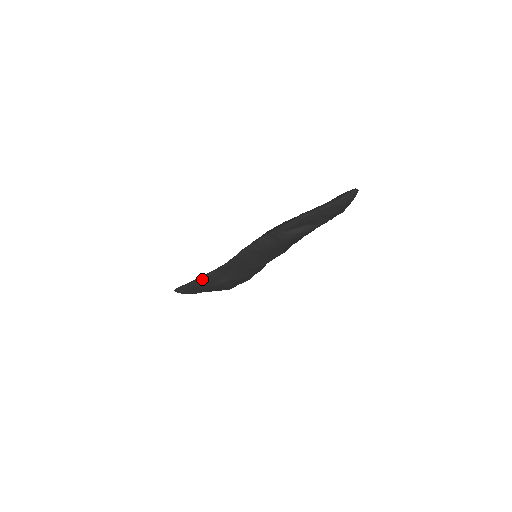
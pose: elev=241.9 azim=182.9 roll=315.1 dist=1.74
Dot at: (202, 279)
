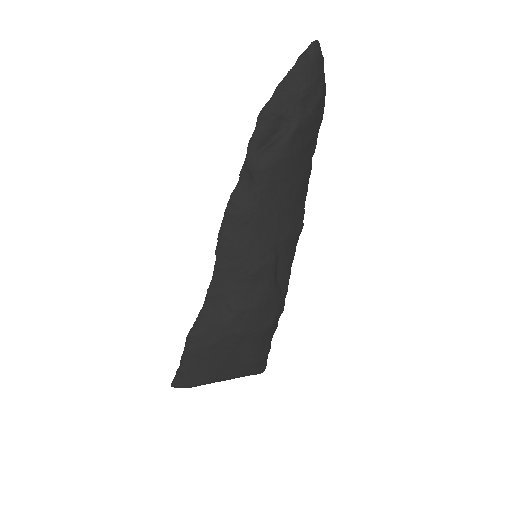
Dot at: (195, 330)
